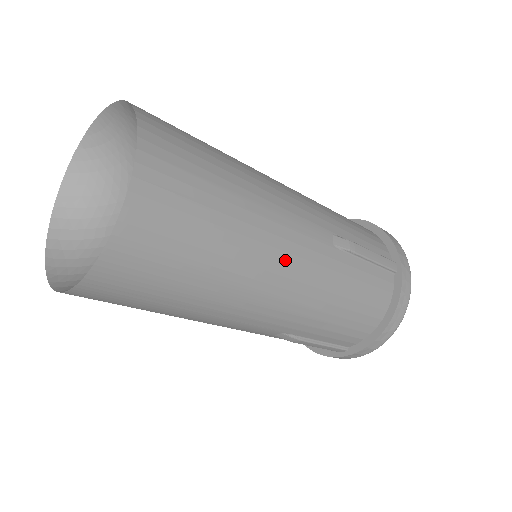
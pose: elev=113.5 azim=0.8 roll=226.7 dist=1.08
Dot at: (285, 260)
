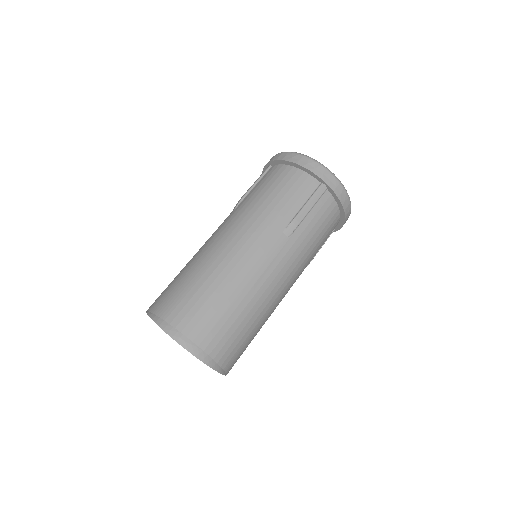
Dot at: (277, 281)
